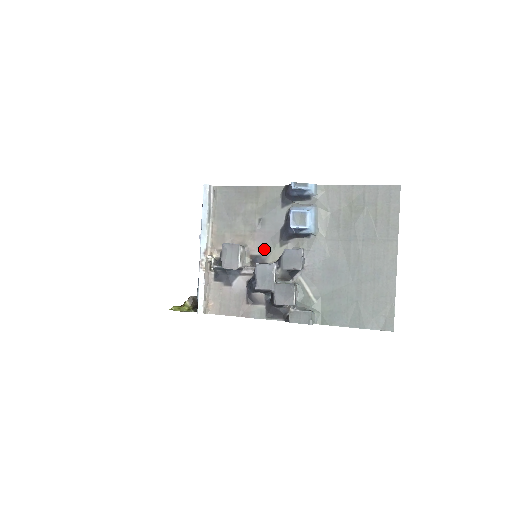
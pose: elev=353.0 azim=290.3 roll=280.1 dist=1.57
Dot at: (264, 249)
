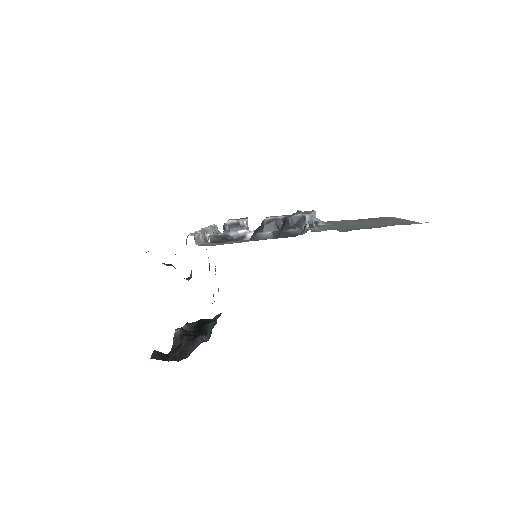
Dot at: occluded
